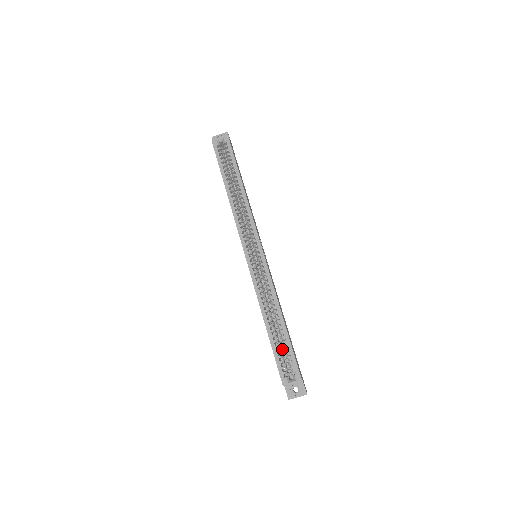
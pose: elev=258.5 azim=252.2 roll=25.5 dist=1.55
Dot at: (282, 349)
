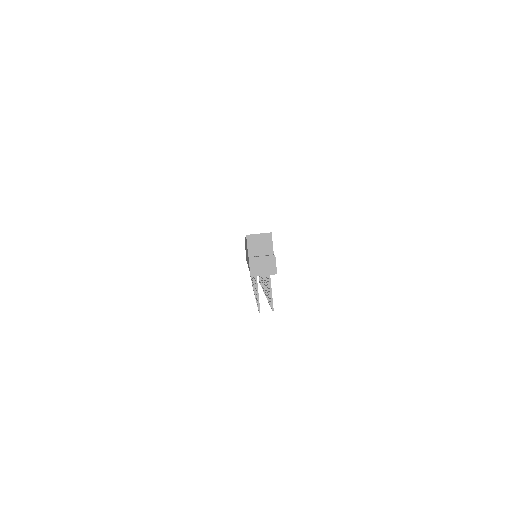
Dot at: occluded
